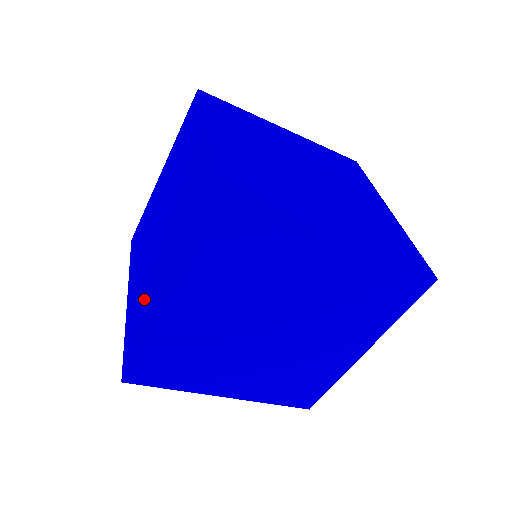
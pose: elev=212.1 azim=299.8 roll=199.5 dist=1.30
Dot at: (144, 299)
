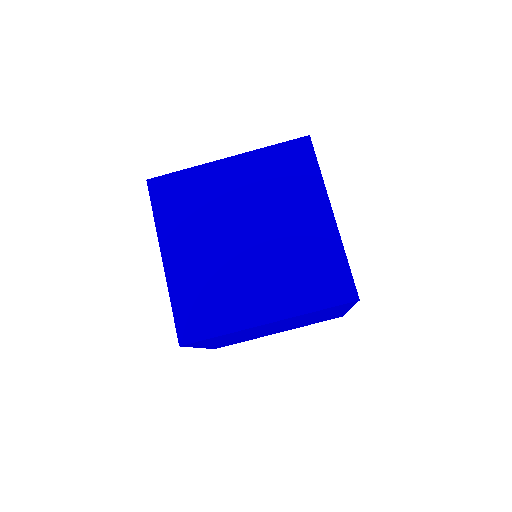
Dot at: (220, 290)
